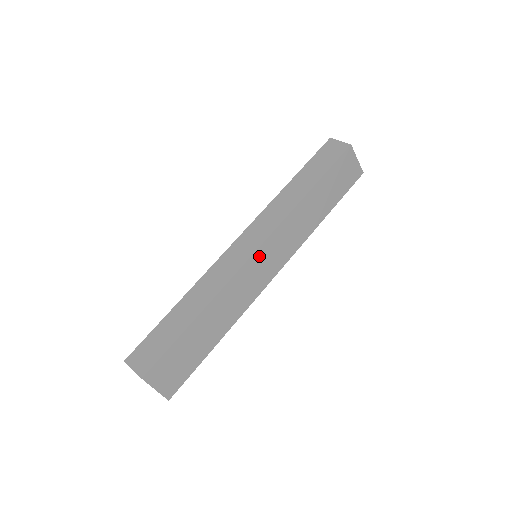
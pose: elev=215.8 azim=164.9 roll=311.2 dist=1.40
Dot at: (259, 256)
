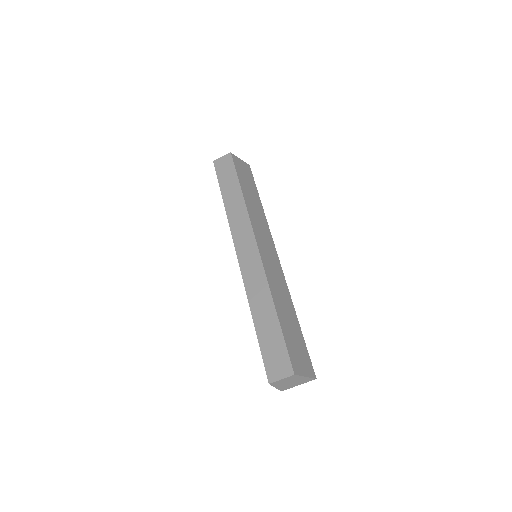
Dot at: (262, 249)
